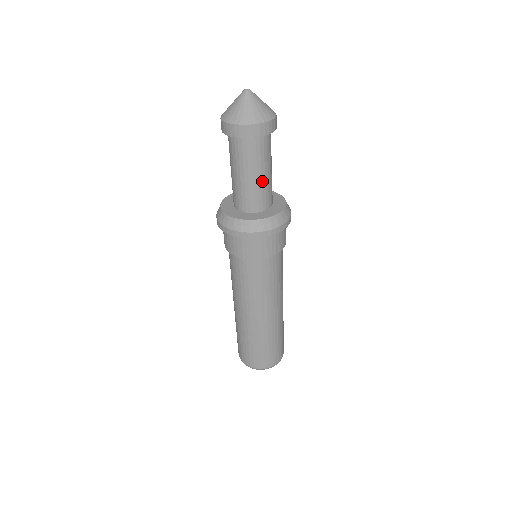
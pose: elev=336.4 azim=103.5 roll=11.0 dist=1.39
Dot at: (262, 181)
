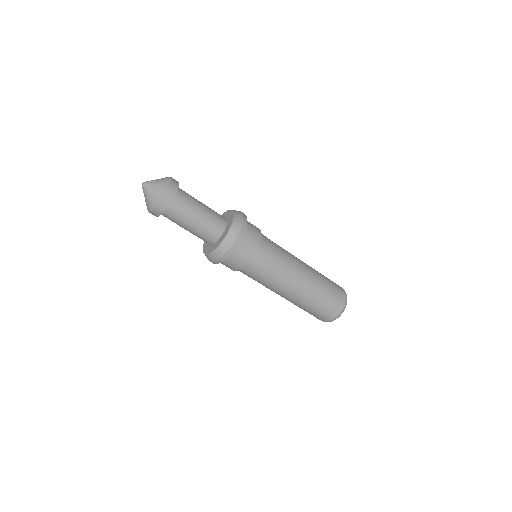
Dot at: (195, 229)
